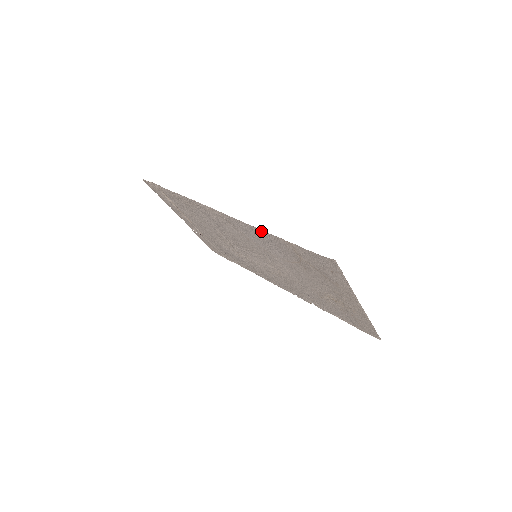
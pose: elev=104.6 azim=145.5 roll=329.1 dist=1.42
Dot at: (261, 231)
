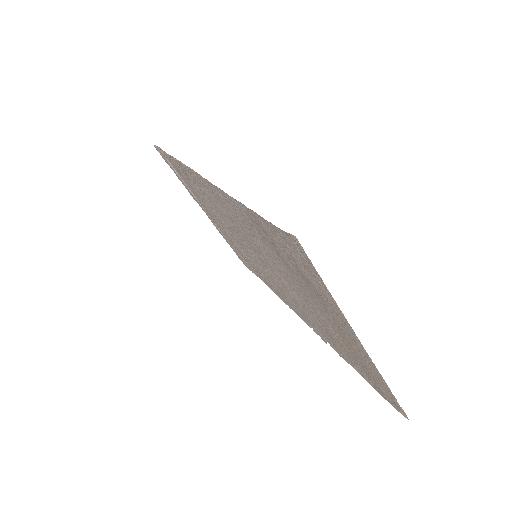
Dot at: (229, 197)
